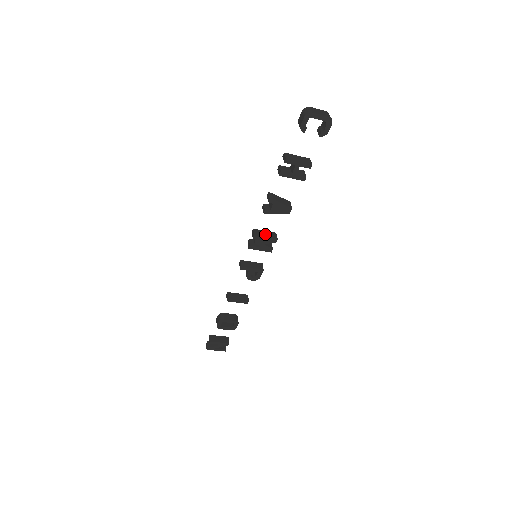
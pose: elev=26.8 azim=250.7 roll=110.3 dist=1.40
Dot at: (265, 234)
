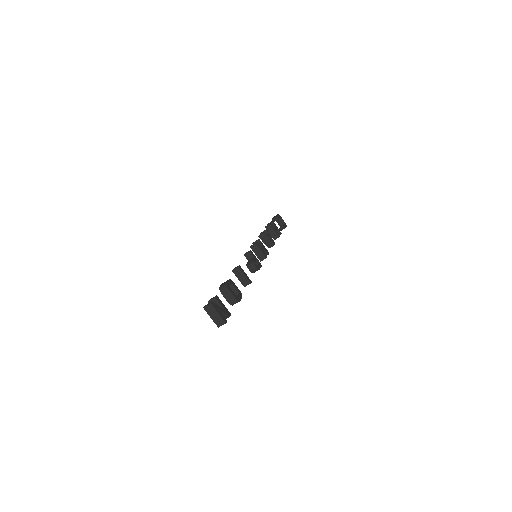
Dot at: occluded
